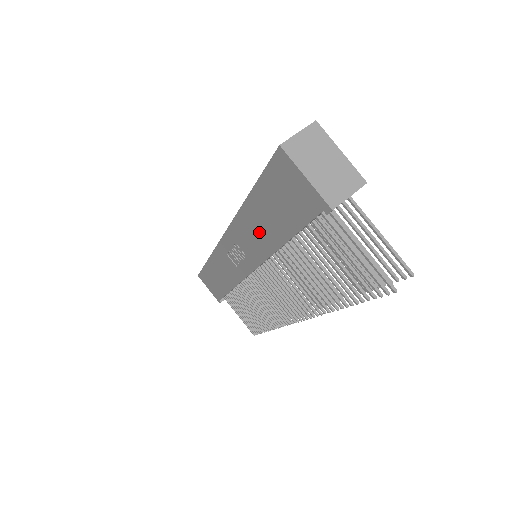
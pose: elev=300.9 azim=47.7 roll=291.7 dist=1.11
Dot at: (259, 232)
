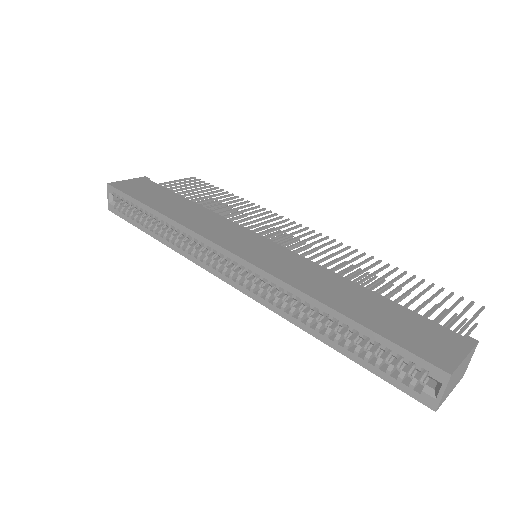
Dot at: occluded
